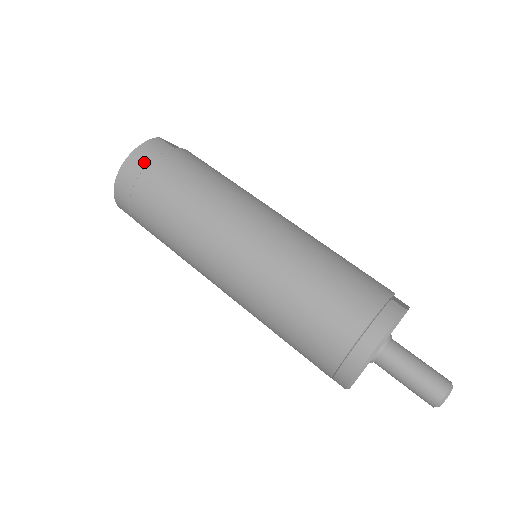
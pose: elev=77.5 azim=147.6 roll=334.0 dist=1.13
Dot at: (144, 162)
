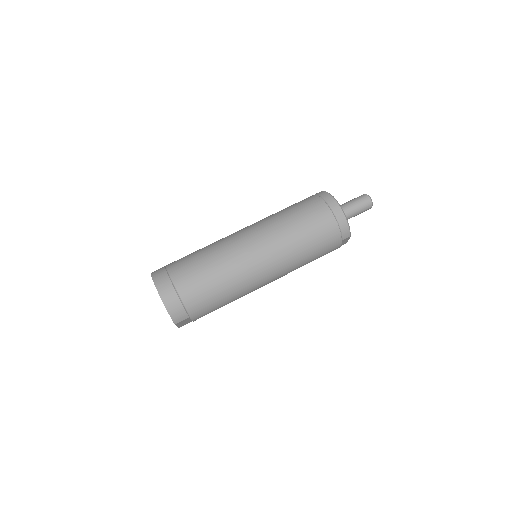
Dot at: (167, 278)
